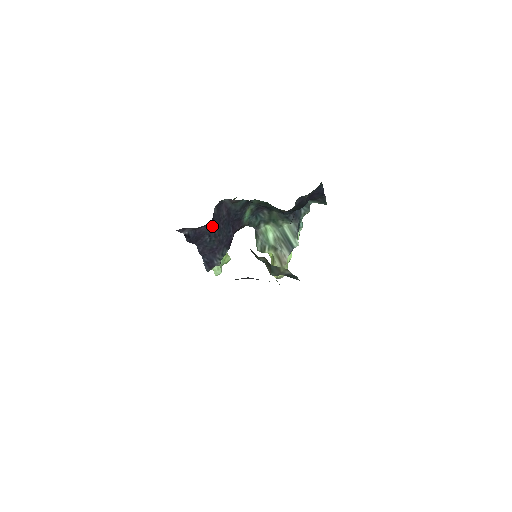
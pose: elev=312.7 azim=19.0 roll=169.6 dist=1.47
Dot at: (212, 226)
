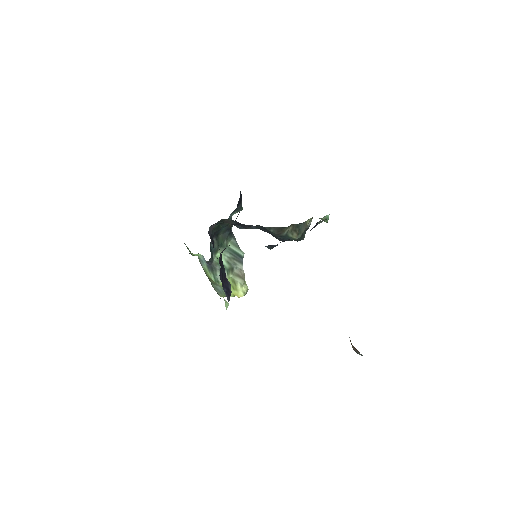
Dot at: occluded
